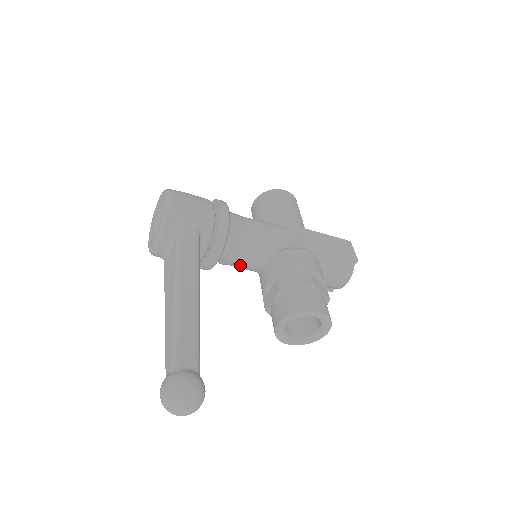
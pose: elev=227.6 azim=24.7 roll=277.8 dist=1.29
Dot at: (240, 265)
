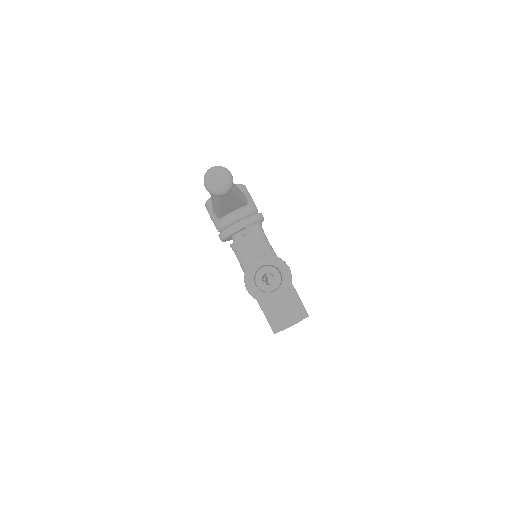
Dot at: (245, 250)
